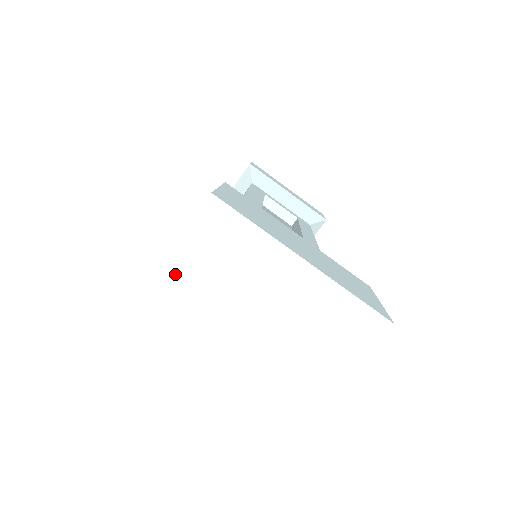
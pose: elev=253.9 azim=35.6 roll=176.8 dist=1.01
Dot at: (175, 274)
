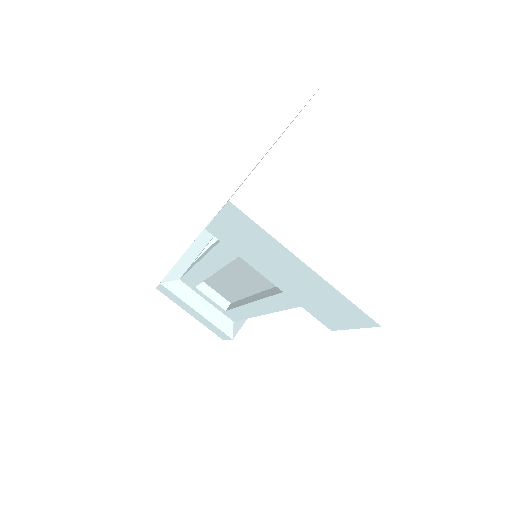
Dot at: (305, 128)
